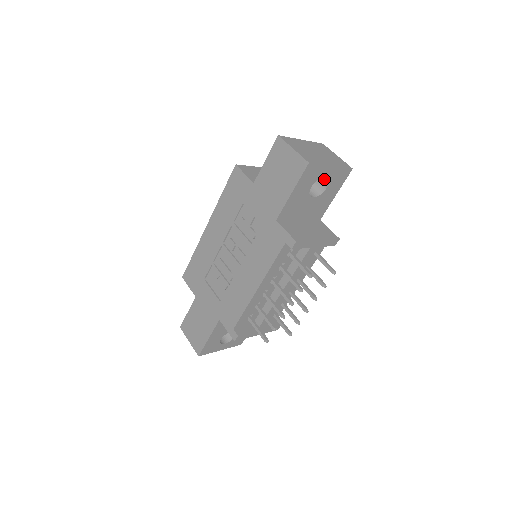
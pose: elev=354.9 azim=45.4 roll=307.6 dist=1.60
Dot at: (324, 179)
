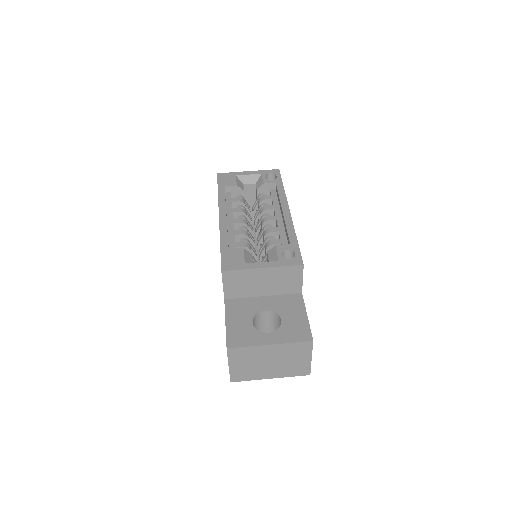
Dot at: occluded
